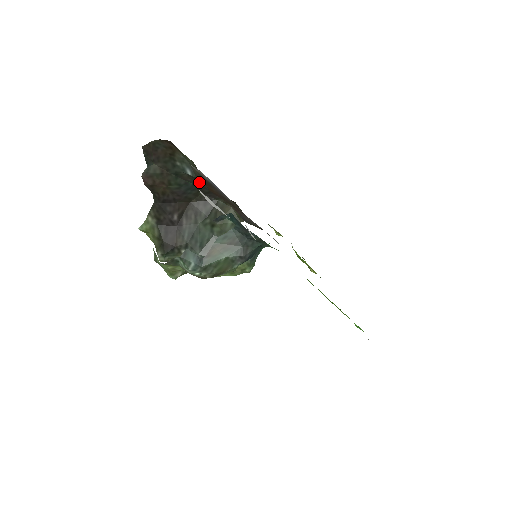
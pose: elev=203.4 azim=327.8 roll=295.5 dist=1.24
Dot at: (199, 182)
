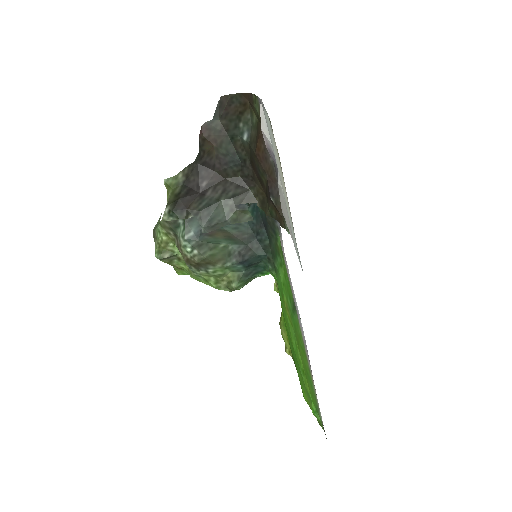
Dot at: (246, 156)
